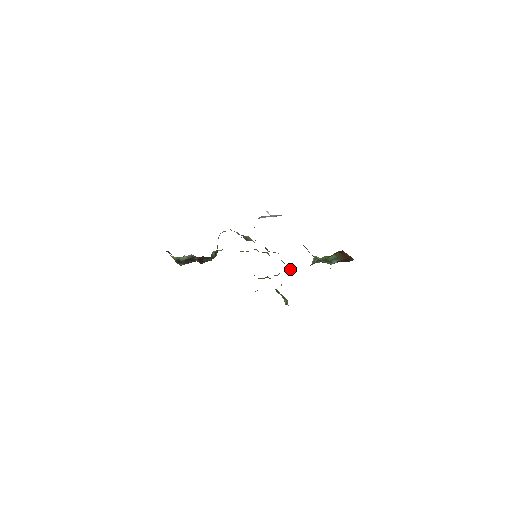
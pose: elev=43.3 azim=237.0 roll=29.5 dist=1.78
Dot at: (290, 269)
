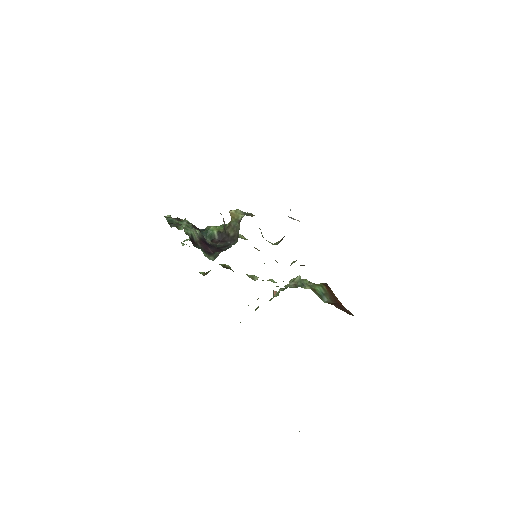
Dot at: (272, 280)
